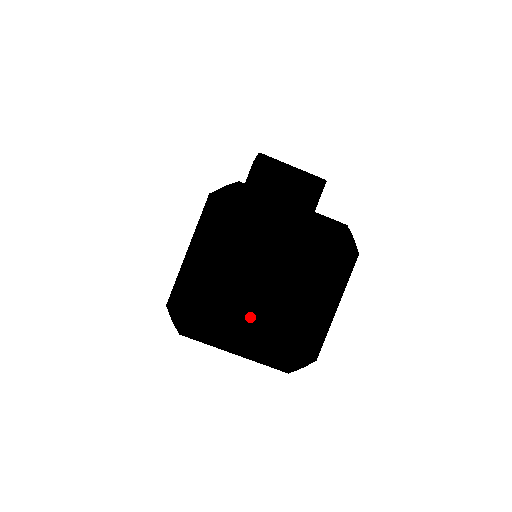
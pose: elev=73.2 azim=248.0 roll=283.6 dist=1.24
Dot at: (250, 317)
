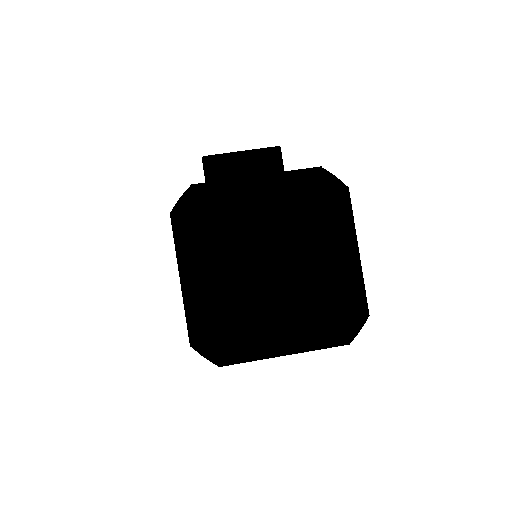
Dot at: (279, 311)
